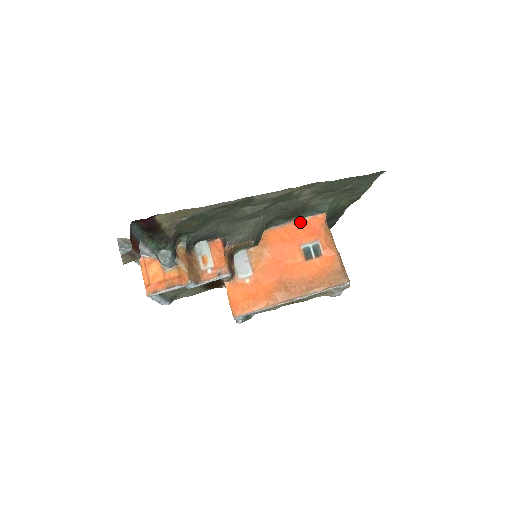
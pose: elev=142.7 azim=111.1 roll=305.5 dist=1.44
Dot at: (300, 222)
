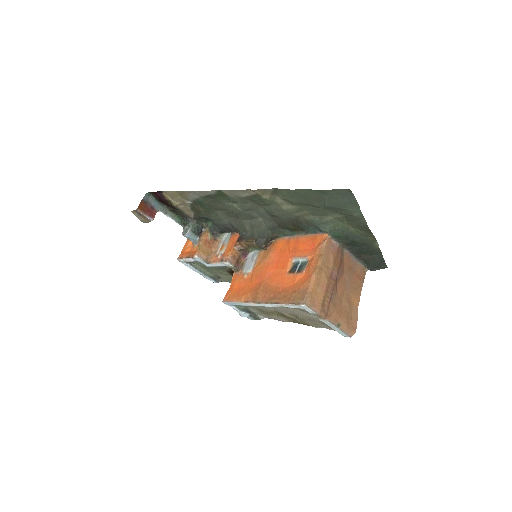
Dot at: (305, 237)
